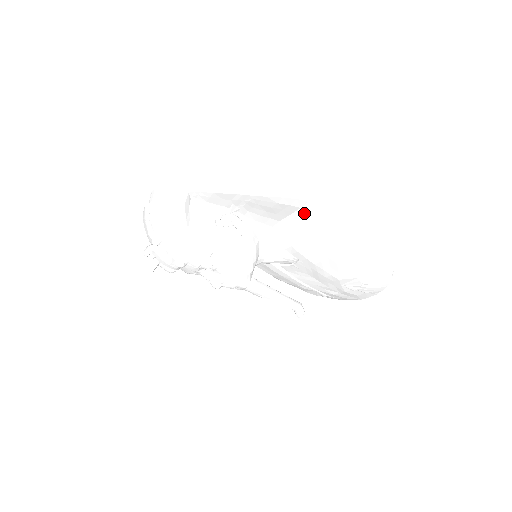
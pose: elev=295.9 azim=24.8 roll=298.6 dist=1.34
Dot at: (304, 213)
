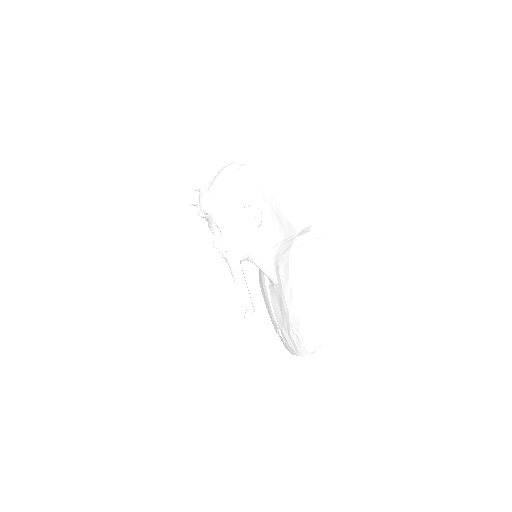
Dot at: (299, 241)
